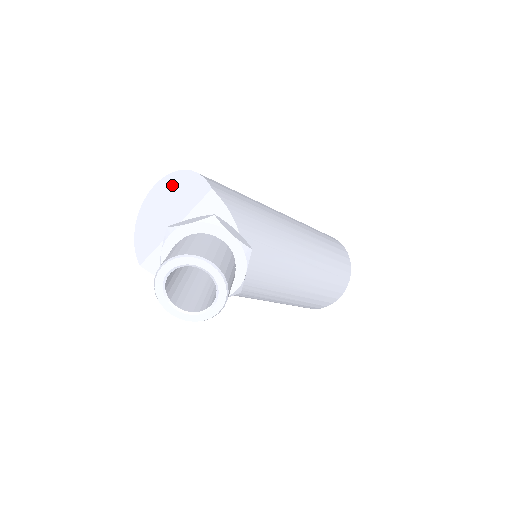
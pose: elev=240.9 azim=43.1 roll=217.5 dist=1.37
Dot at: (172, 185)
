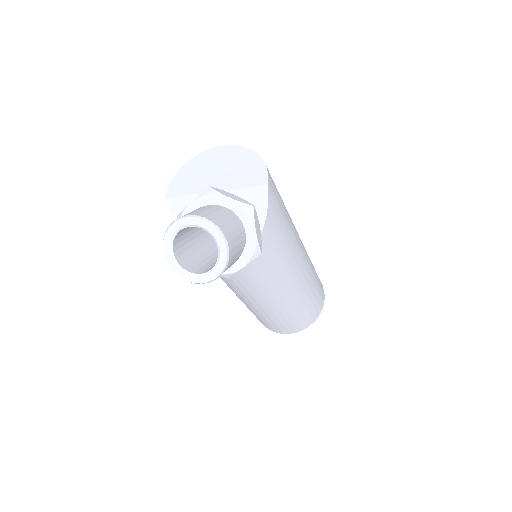
Dot at: (238, 156)
